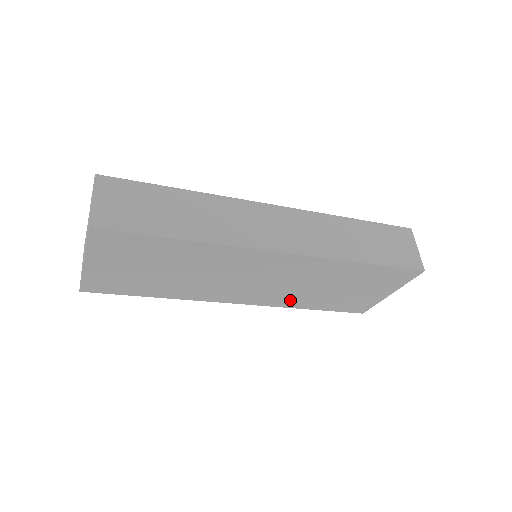
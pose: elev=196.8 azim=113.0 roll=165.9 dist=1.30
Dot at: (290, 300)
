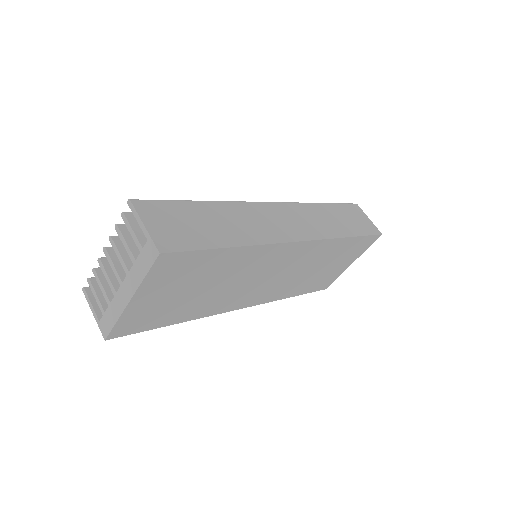
Dot at: (282, 291)
